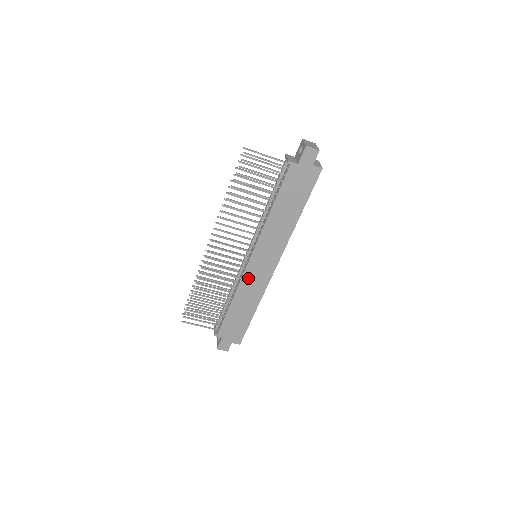
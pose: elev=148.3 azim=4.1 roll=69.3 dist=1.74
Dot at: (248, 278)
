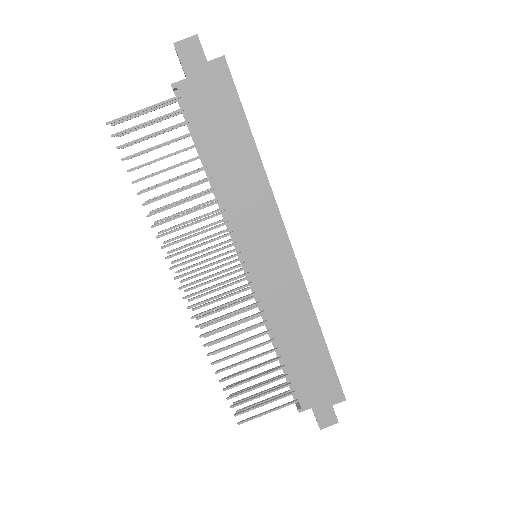
Dot at: (268, 294)
